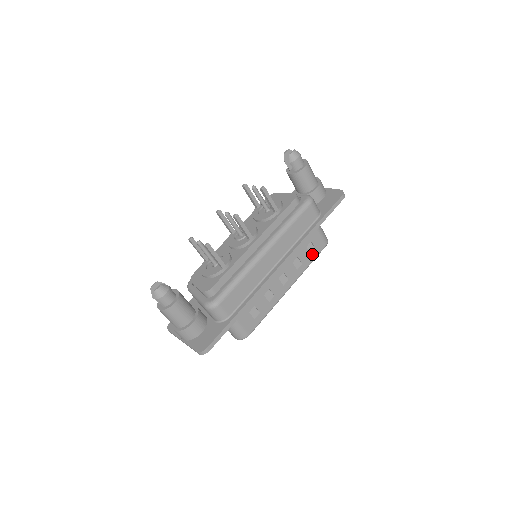
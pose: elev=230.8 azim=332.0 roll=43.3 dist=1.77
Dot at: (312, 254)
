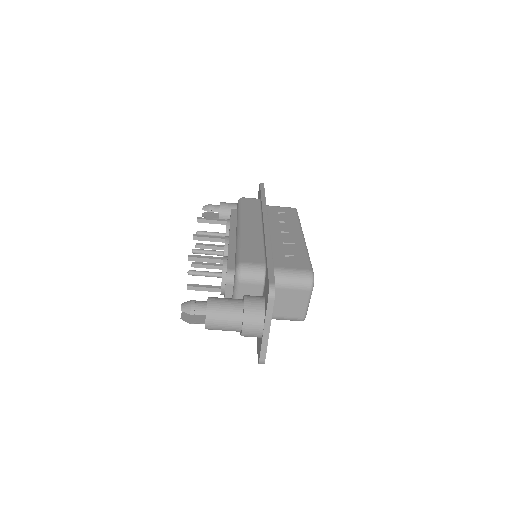
Dot at: (291, 216)
